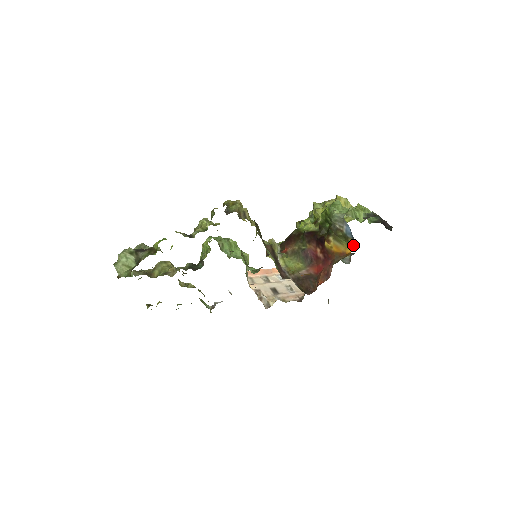
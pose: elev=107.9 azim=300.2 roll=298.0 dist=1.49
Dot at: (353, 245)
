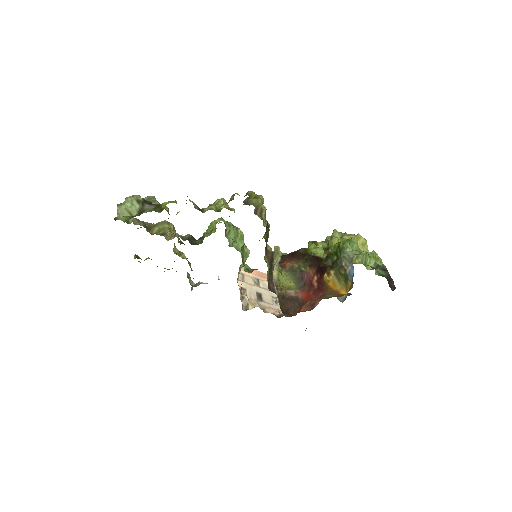
Dot at: (350, 289)
